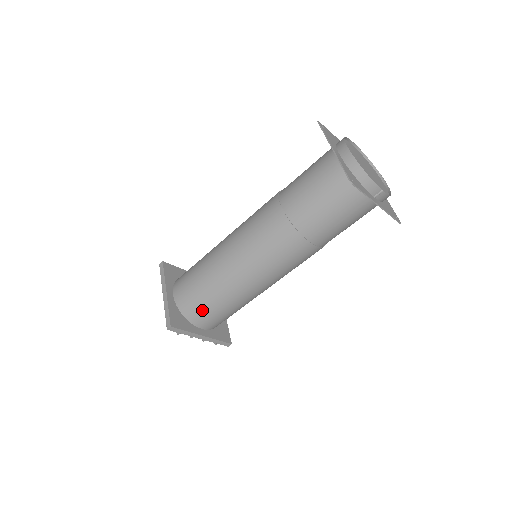
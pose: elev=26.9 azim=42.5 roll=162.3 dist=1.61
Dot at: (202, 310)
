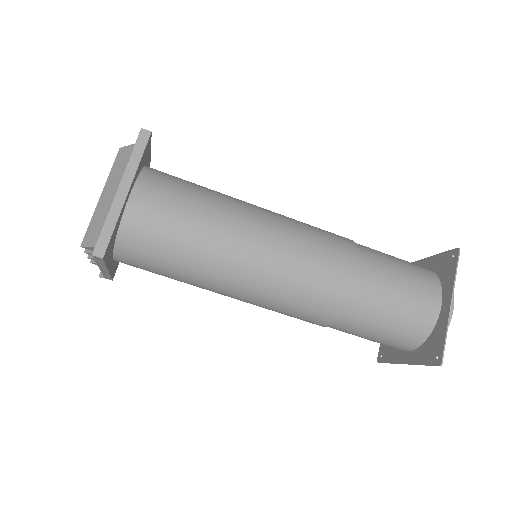
Dot at: (148, 257)
